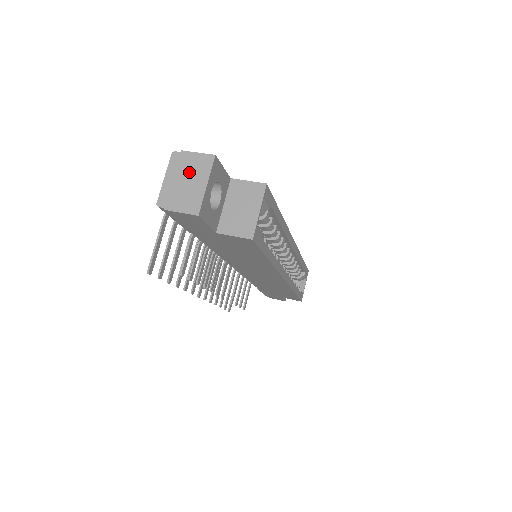
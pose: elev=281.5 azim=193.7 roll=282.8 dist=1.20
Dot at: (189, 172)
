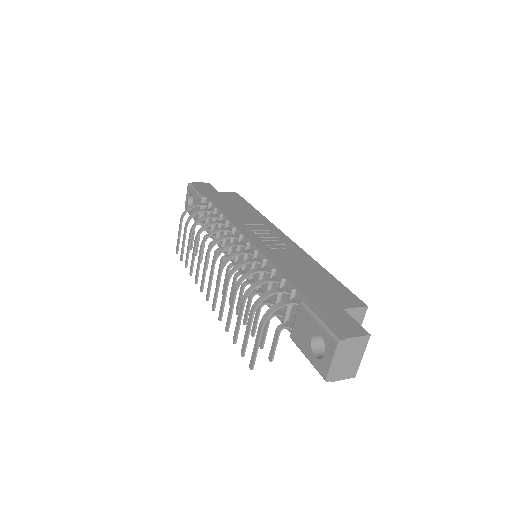
Dot at: (351, 352)
